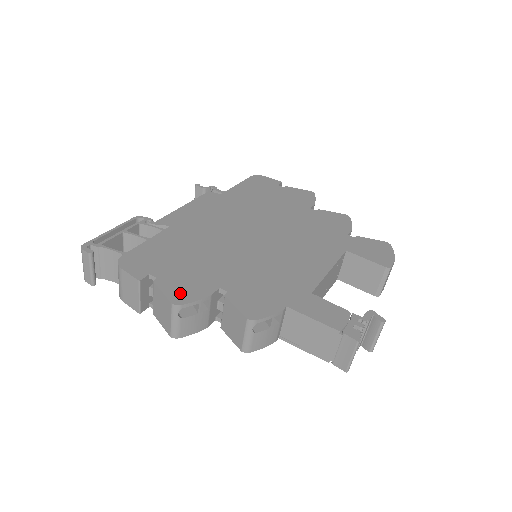
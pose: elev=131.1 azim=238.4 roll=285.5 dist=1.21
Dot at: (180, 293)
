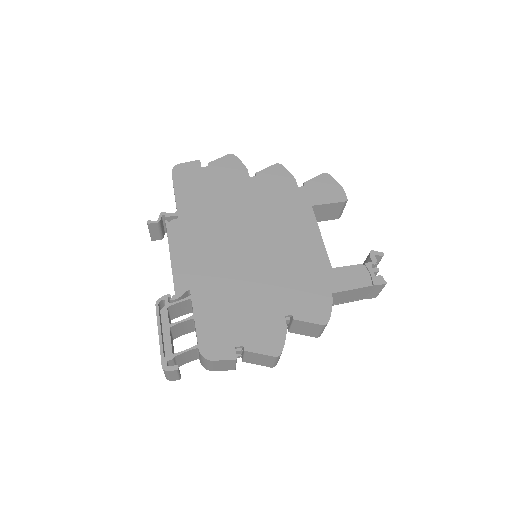
Dot at: (270, 344)
